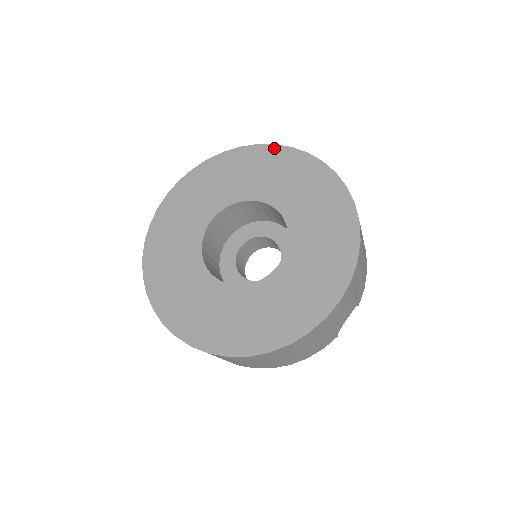
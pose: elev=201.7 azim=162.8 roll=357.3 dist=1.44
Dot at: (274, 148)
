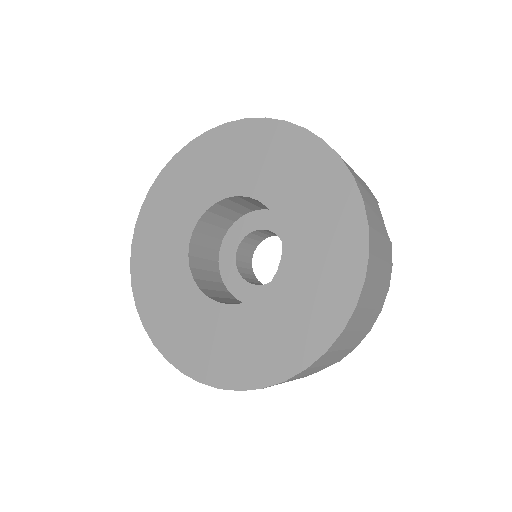
Dot at: (320, 146)
